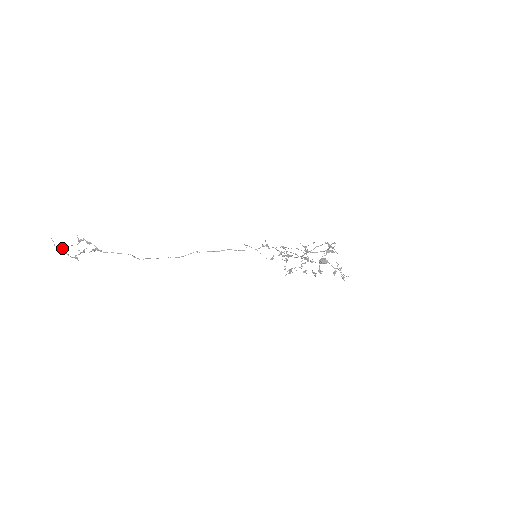
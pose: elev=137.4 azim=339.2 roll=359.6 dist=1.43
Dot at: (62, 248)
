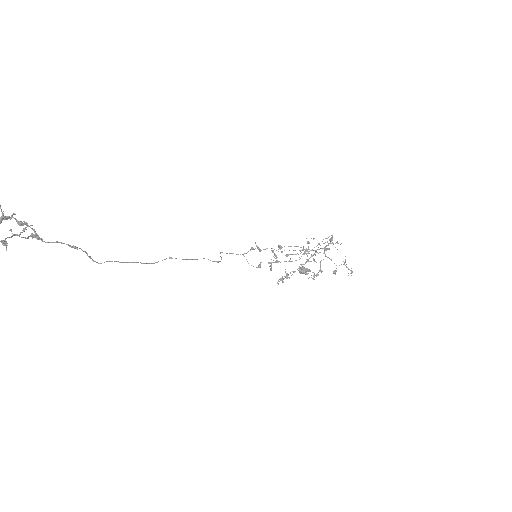
Dot at: out of frame
